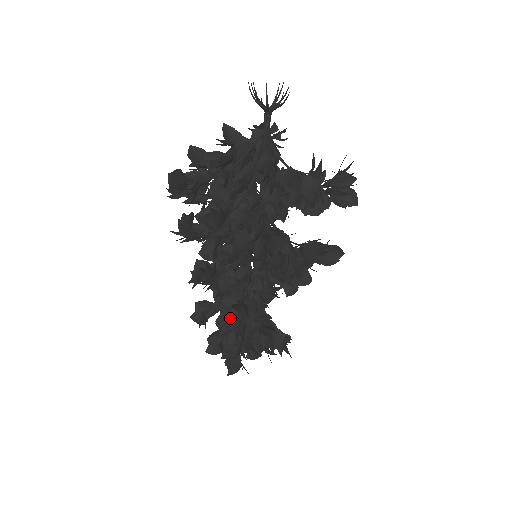
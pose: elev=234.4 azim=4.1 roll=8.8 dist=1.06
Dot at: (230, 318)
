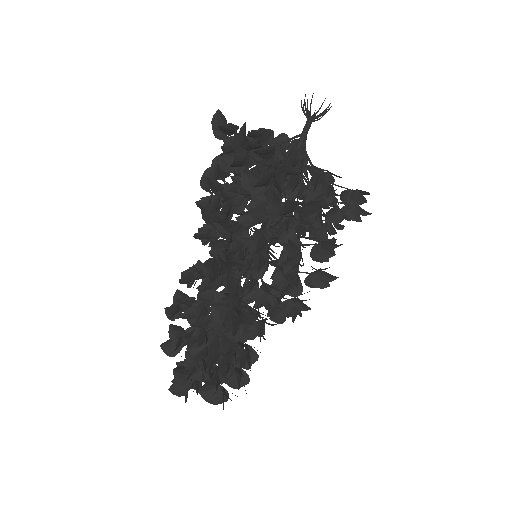
Dot at: occluded
